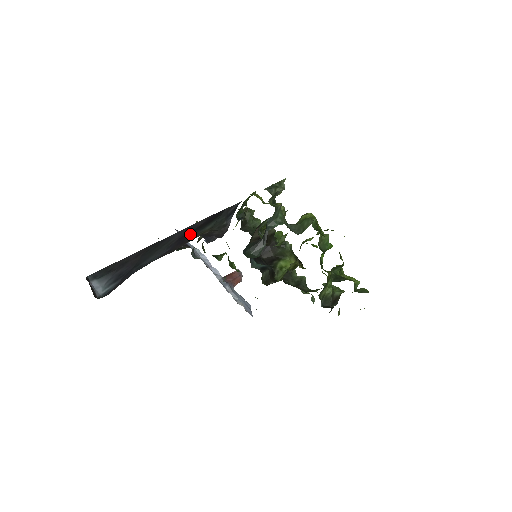
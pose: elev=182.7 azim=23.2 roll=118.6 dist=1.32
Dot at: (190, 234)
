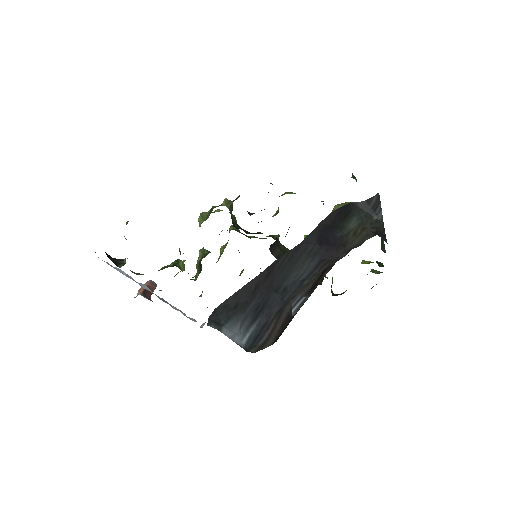
Dot at: (332, 236)
